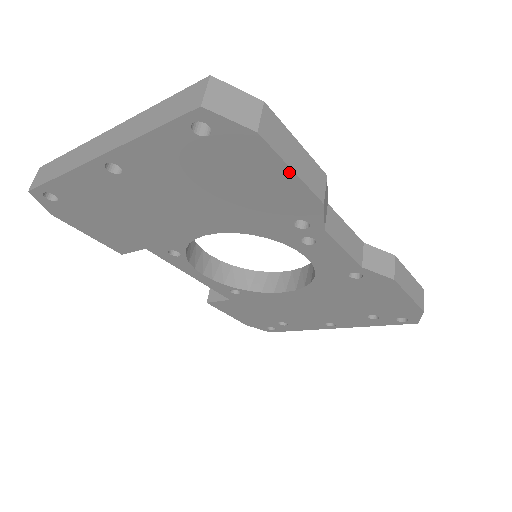
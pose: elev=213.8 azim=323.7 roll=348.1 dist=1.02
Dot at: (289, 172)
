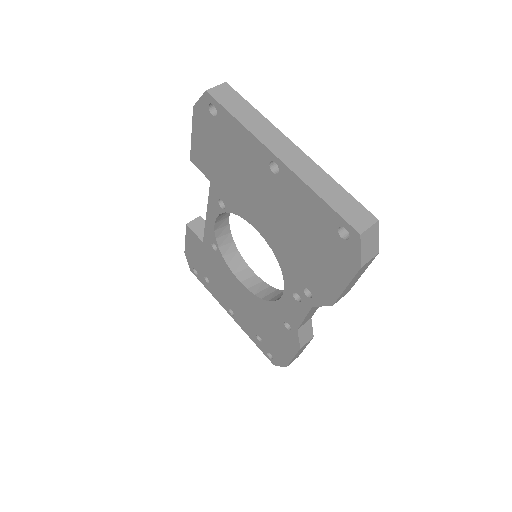
Dot at: (344, 286)
